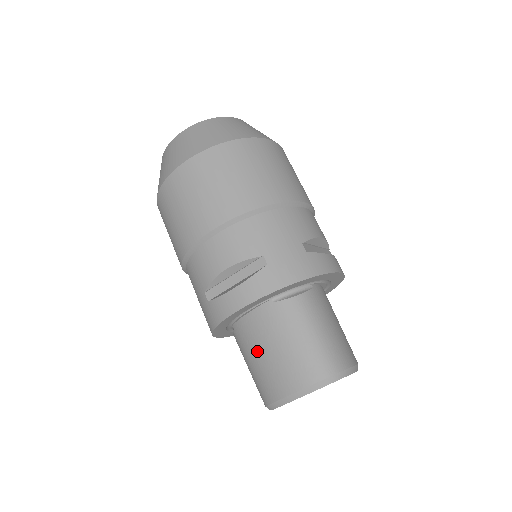
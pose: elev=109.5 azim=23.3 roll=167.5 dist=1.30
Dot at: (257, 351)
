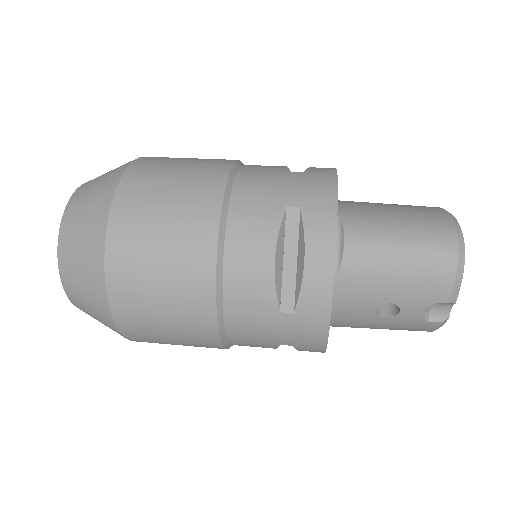
Dot at: (381, 206)
